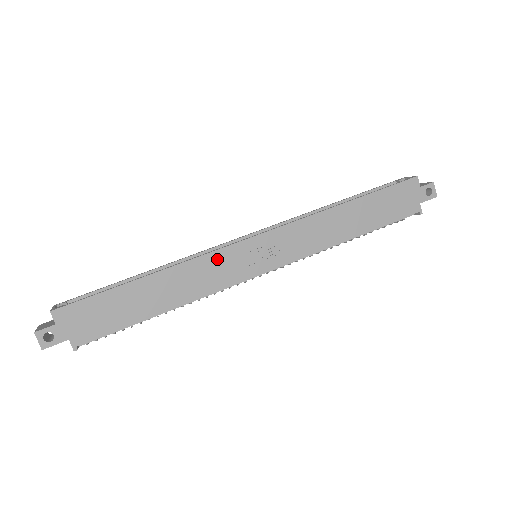
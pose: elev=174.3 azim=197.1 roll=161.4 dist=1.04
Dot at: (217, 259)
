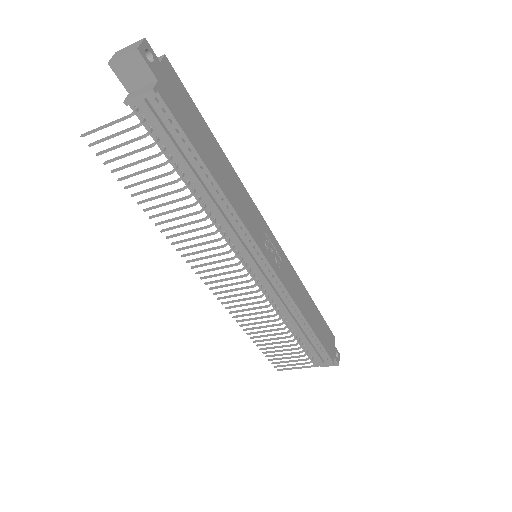
Dot at: (255, 212)
